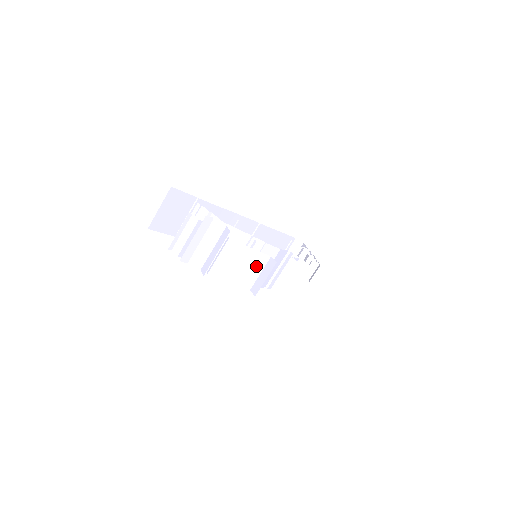
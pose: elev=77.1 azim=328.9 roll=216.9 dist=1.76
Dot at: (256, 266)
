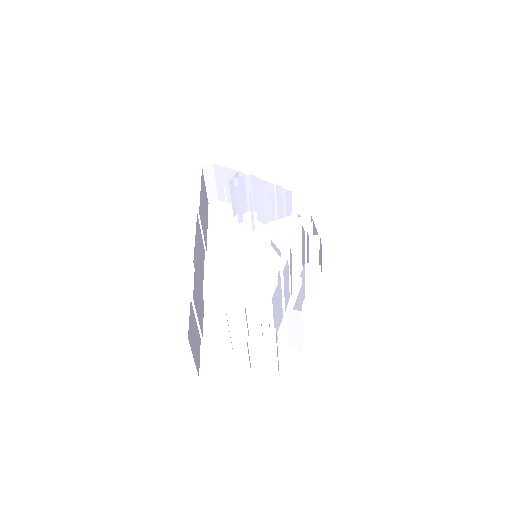
Dot at: (302, 283)
